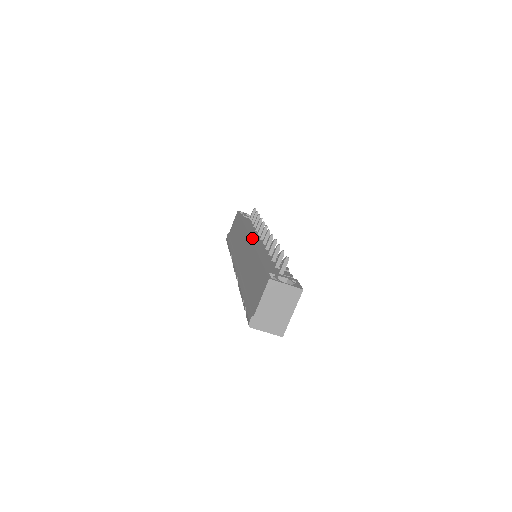
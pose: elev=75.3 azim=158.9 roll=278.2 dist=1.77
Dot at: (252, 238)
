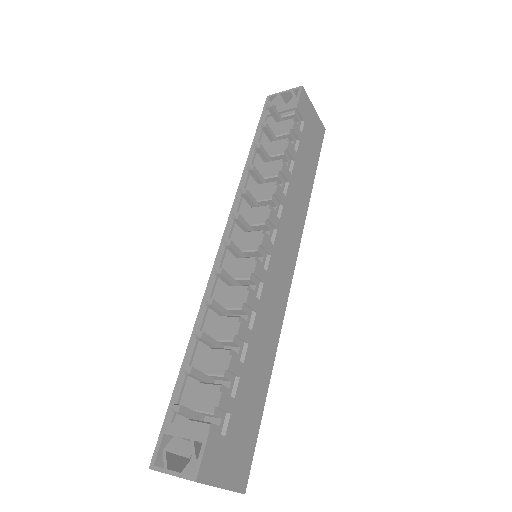
Dot at: (219, 254)
